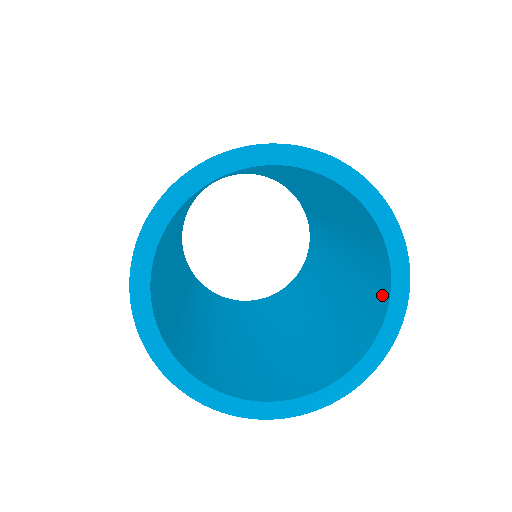
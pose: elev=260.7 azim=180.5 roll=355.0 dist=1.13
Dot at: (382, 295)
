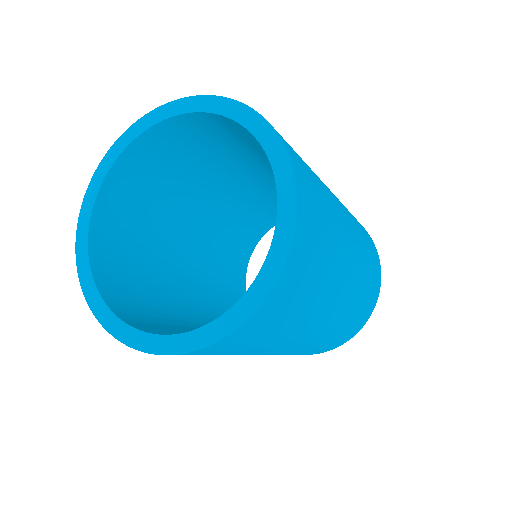
Dot at: occluded
